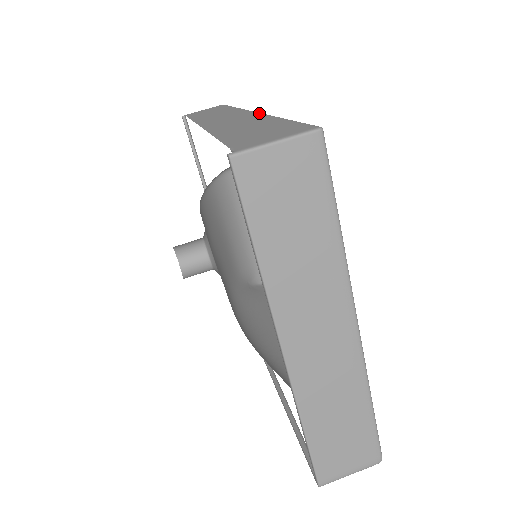
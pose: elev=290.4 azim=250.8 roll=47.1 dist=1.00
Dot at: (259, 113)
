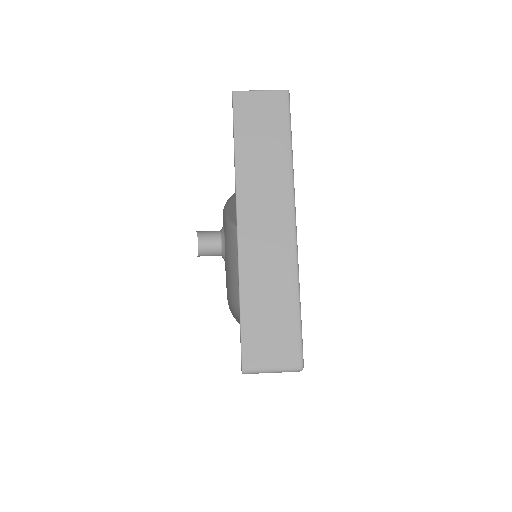
Dot at: occluded
